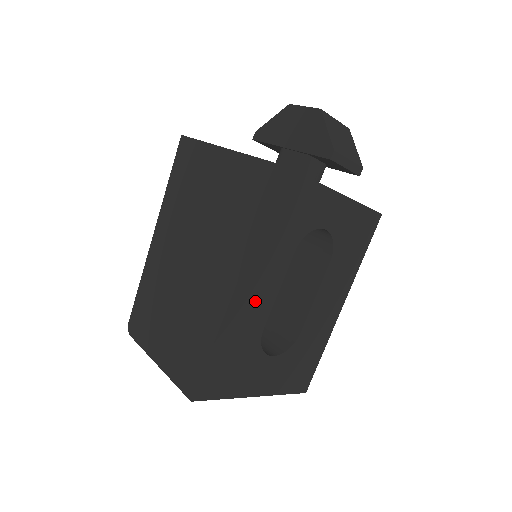
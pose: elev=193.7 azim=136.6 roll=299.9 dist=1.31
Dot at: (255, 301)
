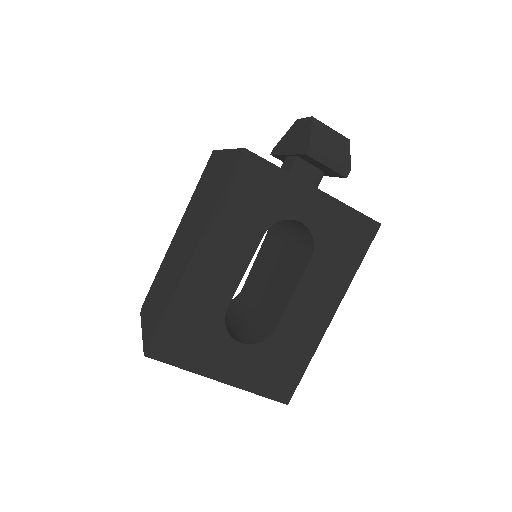
Dot at: (217, 275)
